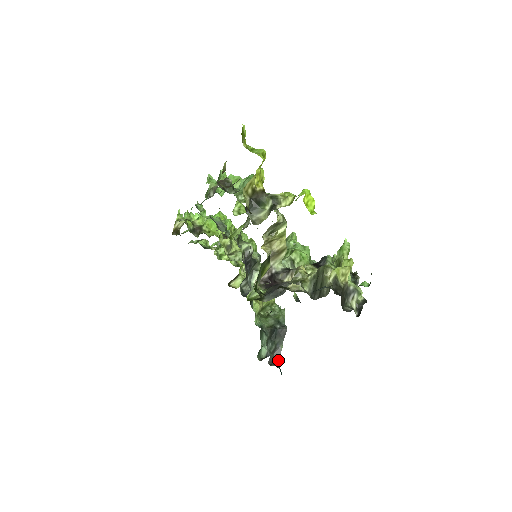
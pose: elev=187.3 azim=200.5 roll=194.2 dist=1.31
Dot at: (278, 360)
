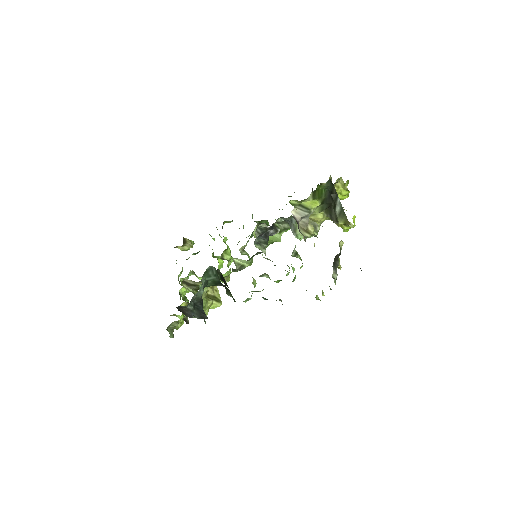
Dot at: (186, 315)
